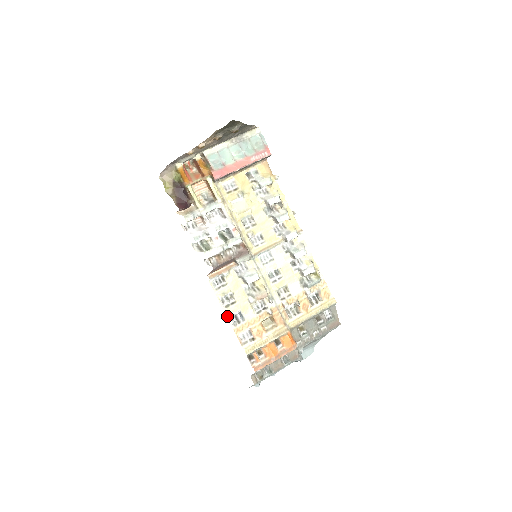
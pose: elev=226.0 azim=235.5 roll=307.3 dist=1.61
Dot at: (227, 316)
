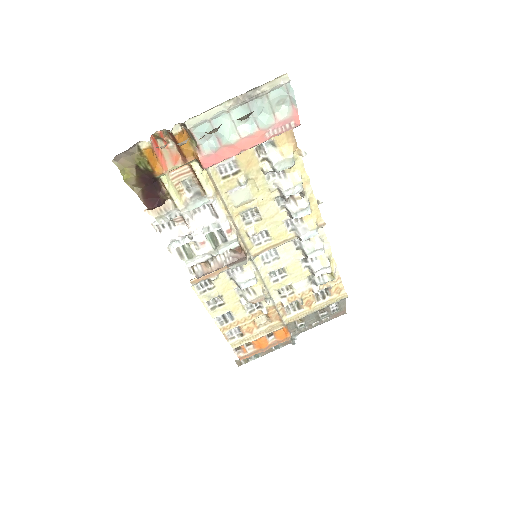
Dot at: (212, 318)
